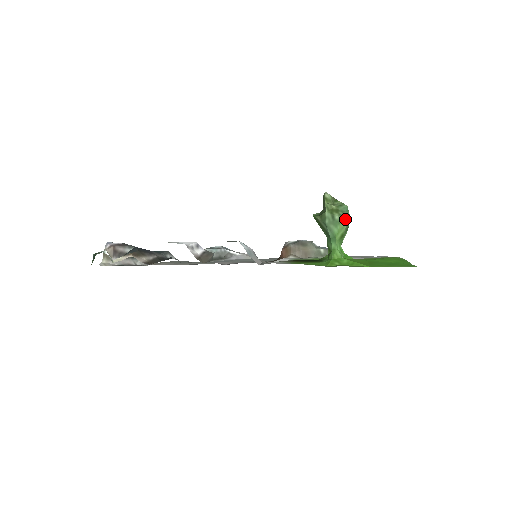
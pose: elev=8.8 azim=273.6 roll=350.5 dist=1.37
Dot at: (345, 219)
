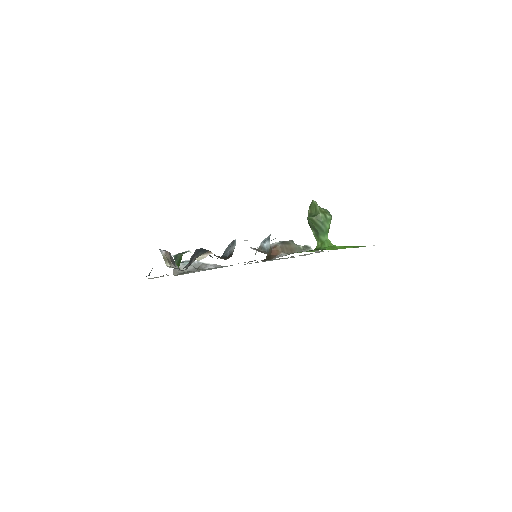
Dot at: (331, 218)
